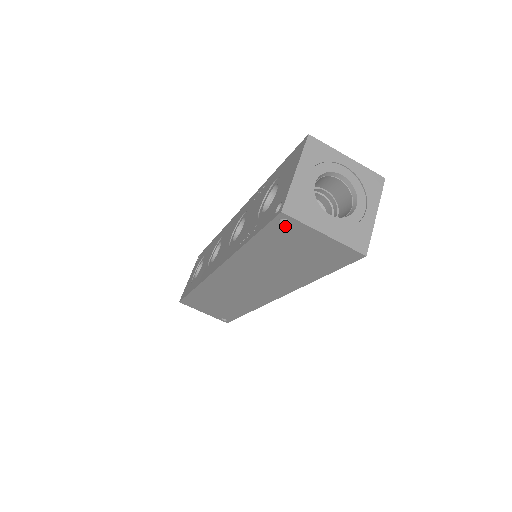
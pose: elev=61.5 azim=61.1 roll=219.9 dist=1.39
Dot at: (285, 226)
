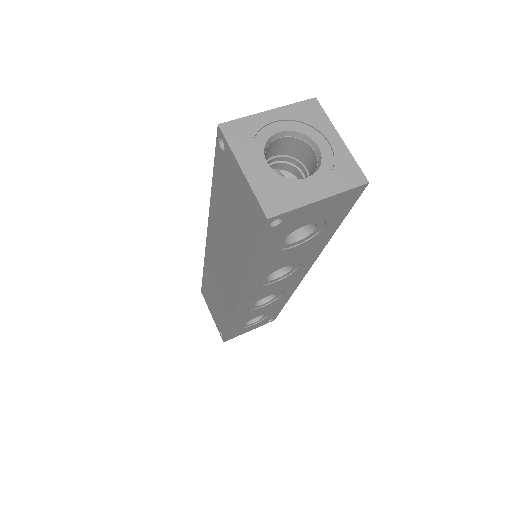
Dot at: (223, 152)
